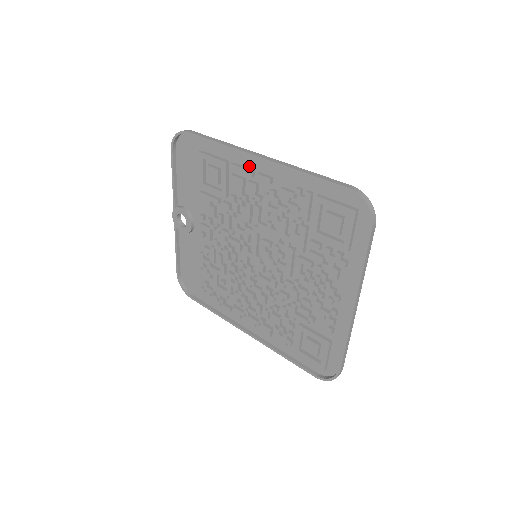
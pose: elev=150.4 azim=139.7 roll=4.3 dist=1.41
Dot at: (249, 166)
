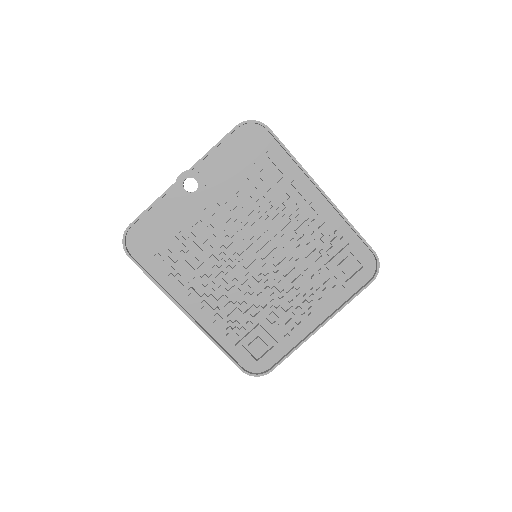
Dot at: (307, 192)
